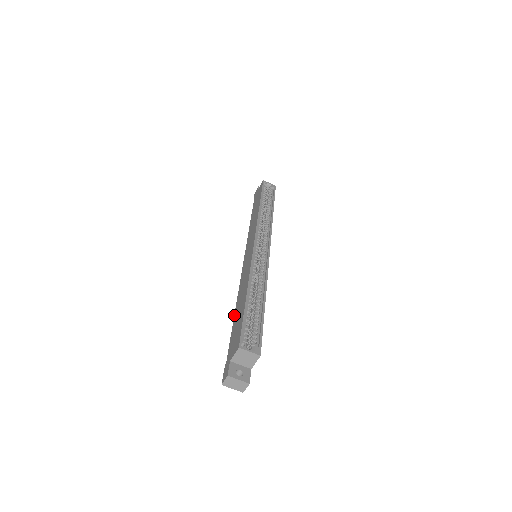
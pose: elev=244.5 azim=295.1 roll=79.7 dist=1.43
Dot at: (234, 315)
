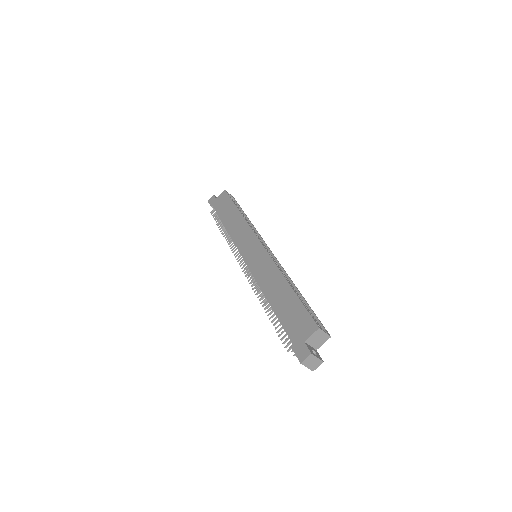
Dot at: (271, 305)
